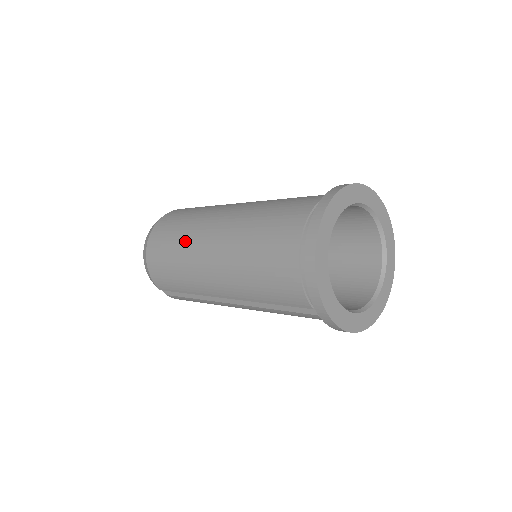
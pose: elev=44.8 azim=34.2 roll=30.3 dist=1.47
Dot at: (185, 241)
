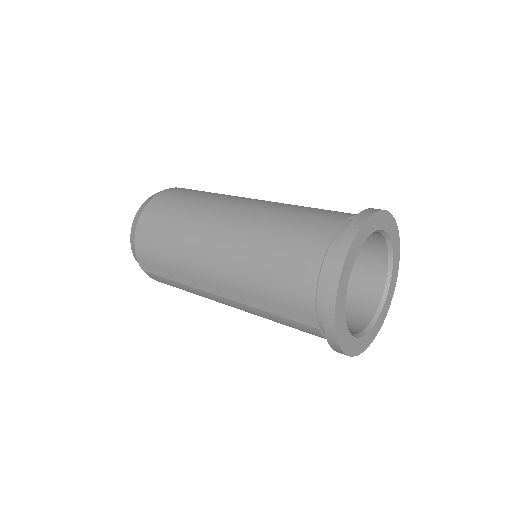
Dot at: (190, 219)
